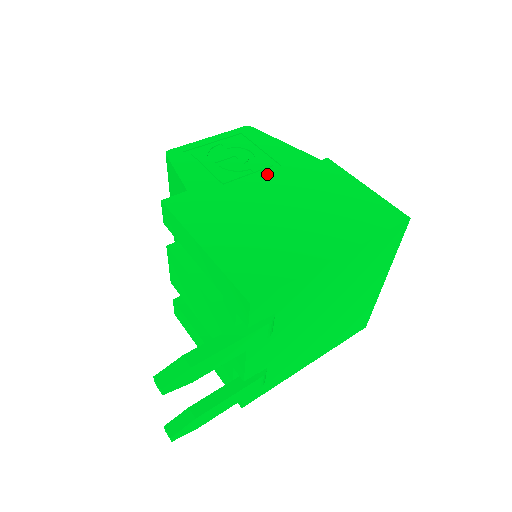
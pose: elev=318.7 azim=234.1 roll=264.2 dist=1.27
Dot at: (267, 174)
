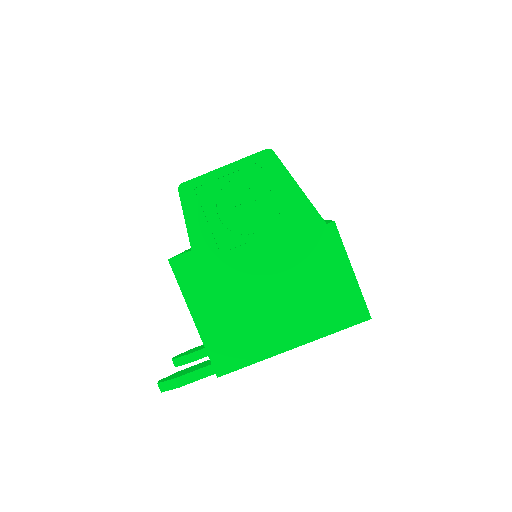
Dot at: (267, 238)
